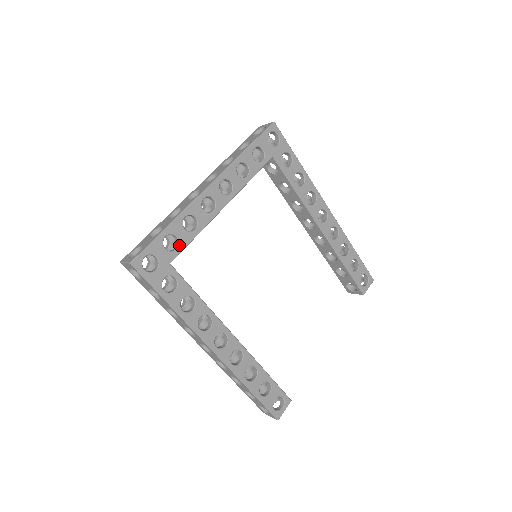
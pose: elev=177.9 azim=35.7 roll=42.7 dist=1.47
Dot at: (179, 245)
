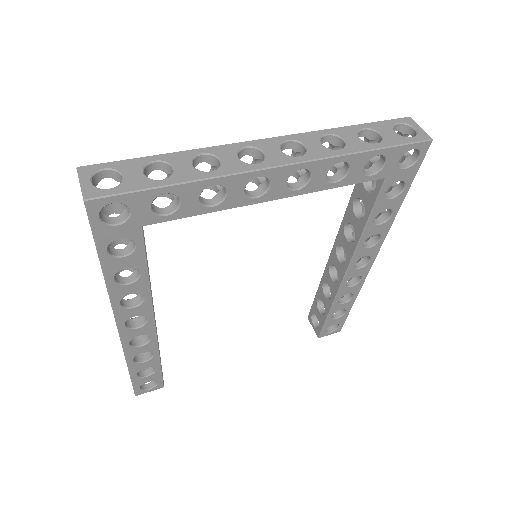
Dot at: (174, 212)
